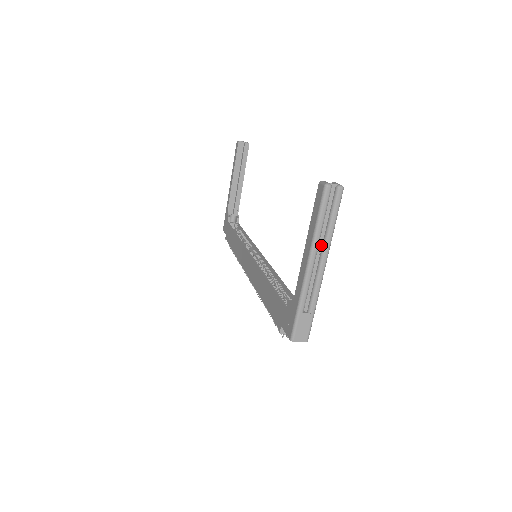
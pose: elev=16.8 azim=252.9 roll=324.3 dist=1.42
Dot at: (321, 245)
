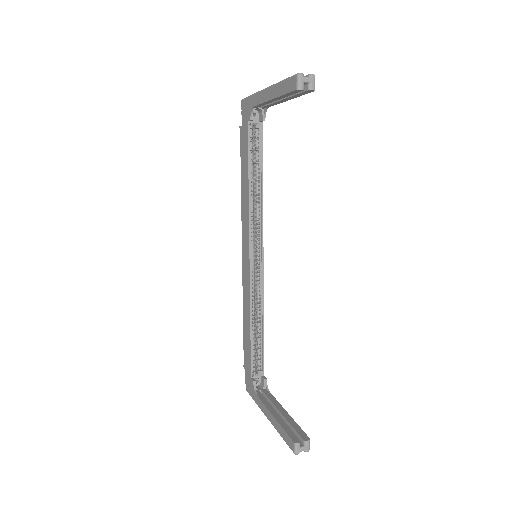
Dot at: occluded
